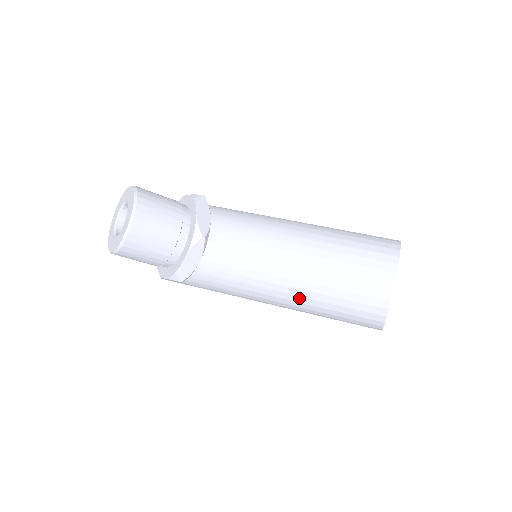
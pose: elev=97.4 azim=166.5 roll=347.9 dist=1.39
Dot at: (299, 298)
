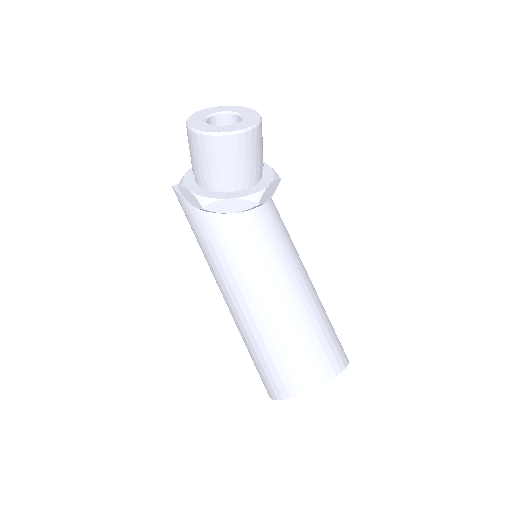
Dot at: (259, 317)
